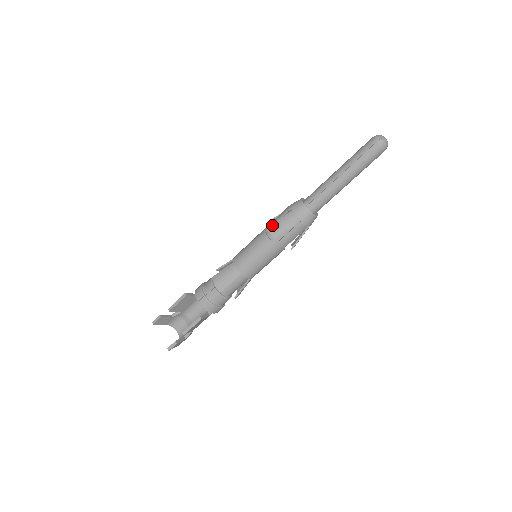
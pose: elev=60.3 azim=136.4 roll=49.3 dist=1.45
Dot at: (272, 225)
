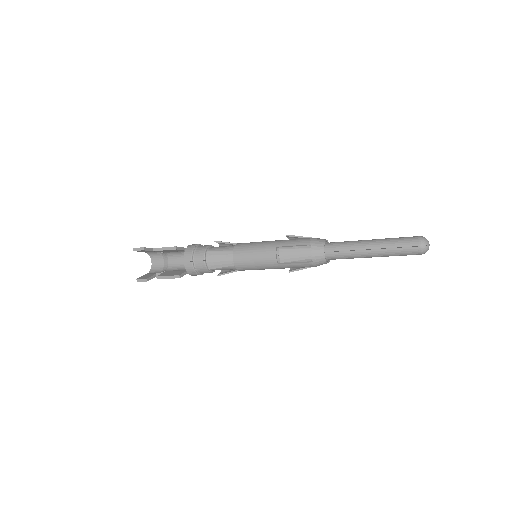
Dot at: (286, 249)
